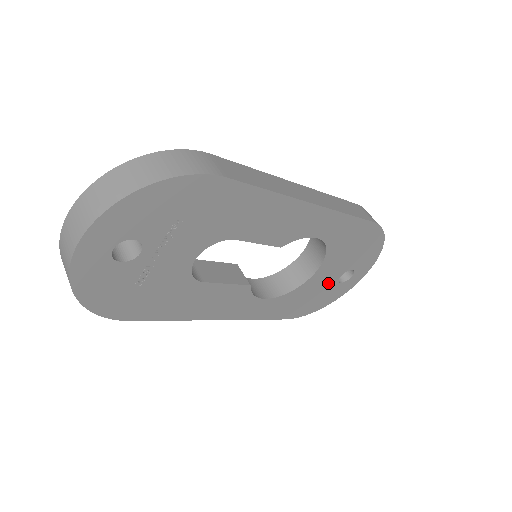
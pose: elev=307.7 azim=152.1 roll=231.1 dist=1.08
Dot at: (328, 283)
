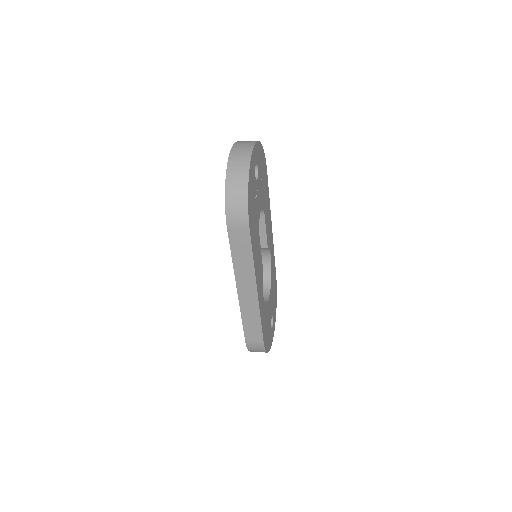
Dot at: (270, 319)
